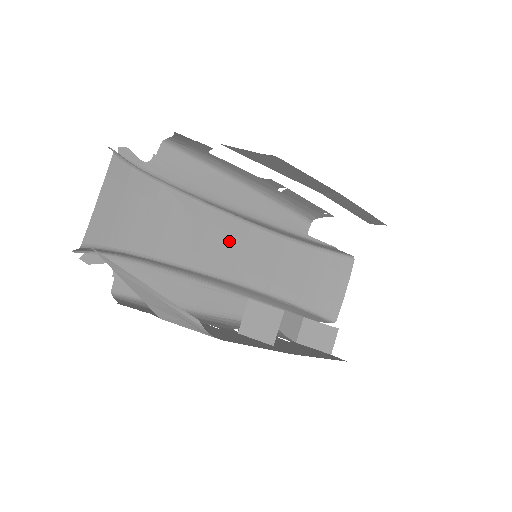
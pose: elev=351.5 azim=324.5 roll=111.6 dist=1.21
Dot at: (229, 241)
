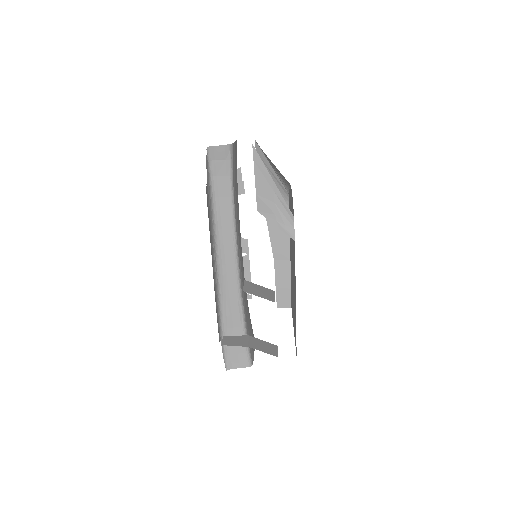
Dot at: (240, 240)
